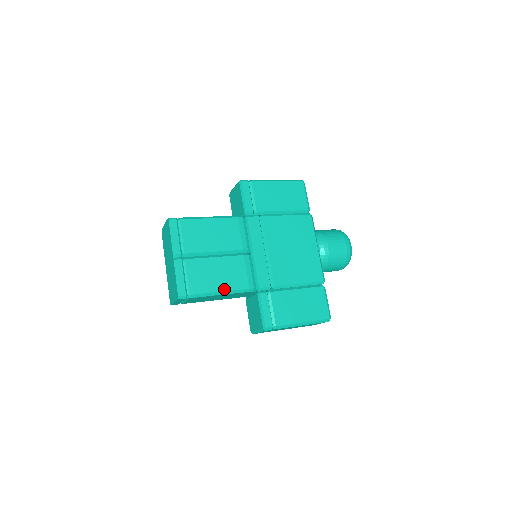
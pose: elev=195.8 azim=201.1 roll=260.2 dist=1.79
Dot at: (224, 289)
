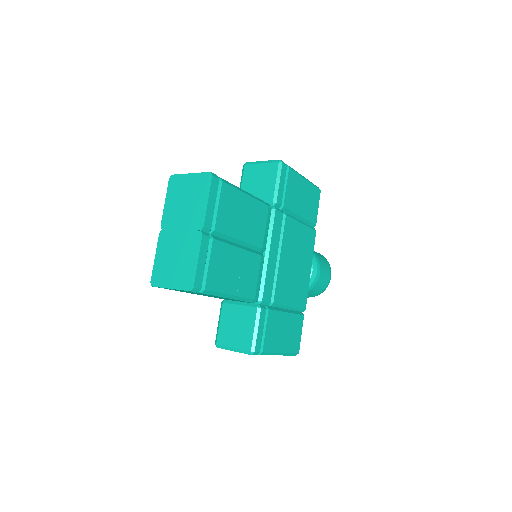
Dot at: (236, 292)
